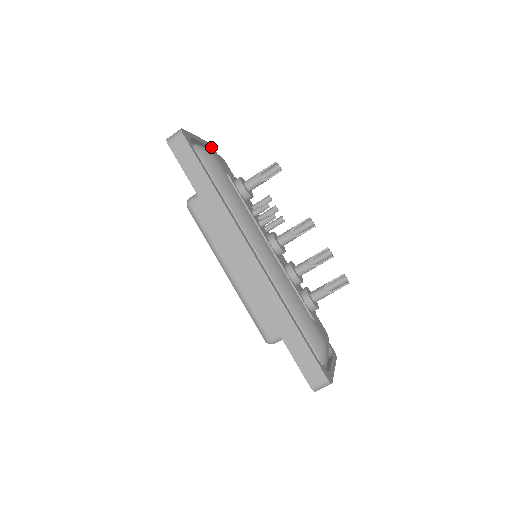
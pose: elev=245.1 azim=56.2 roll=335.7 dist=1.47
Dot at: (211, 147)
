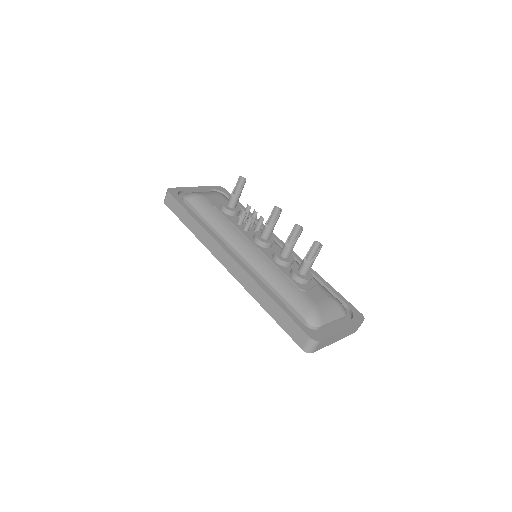
Dot at: (217, 188)
